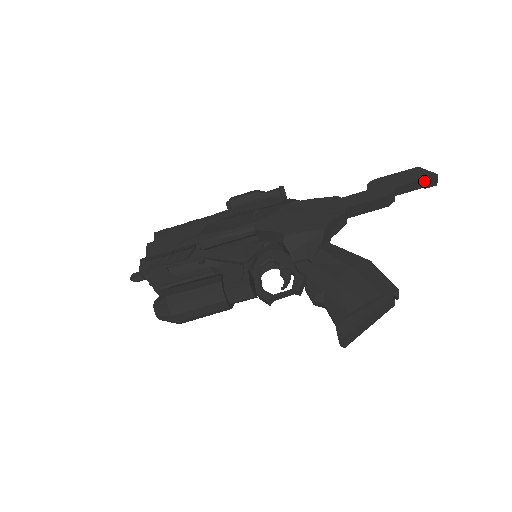
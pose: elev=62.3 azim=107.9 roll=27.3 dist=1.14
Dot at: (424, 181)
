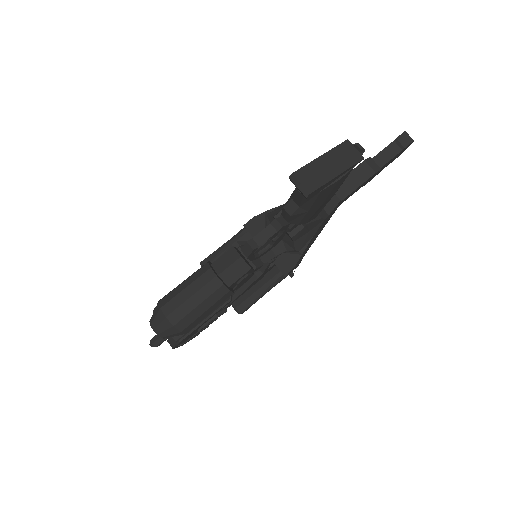
Dot at: (396, 142)
